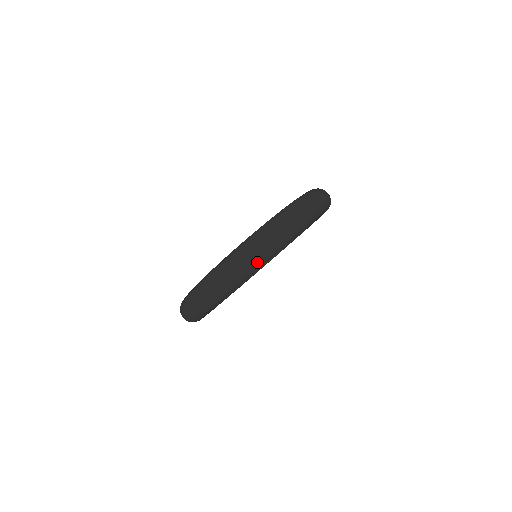
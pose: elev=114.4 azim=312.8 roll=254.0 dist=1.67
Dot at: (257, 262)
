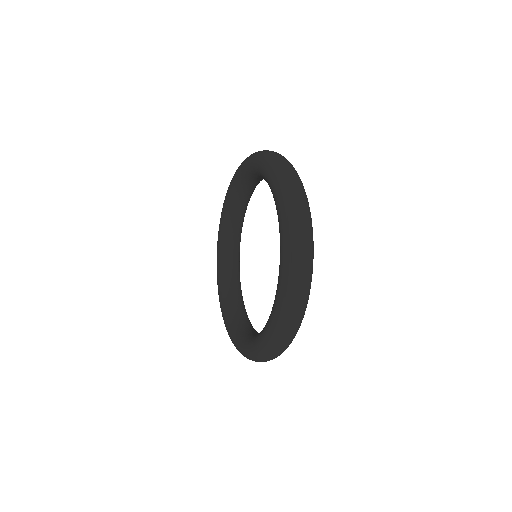
Dot at: (311, 276)
